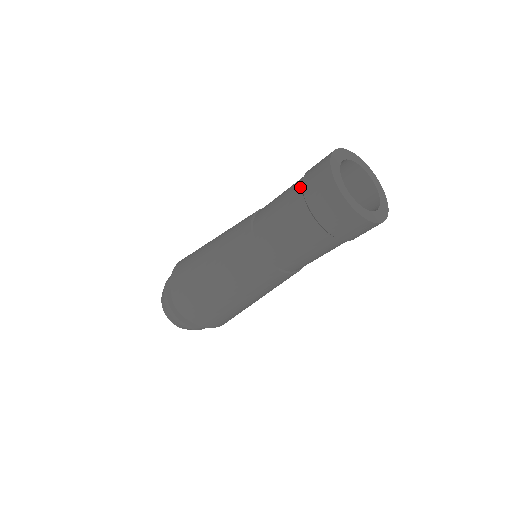
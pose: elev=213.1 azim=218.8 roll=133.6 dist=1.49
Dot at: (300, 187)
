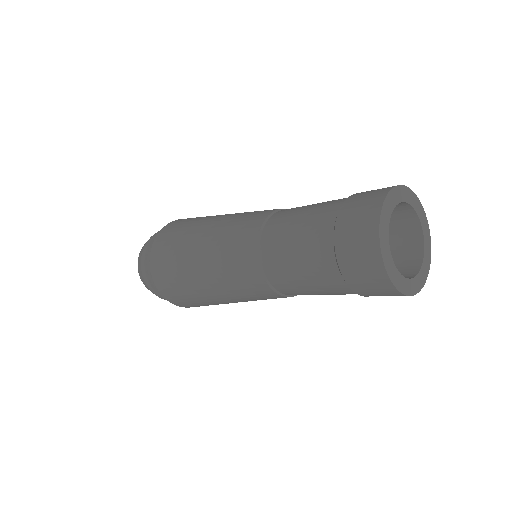
Dot at: occluded
